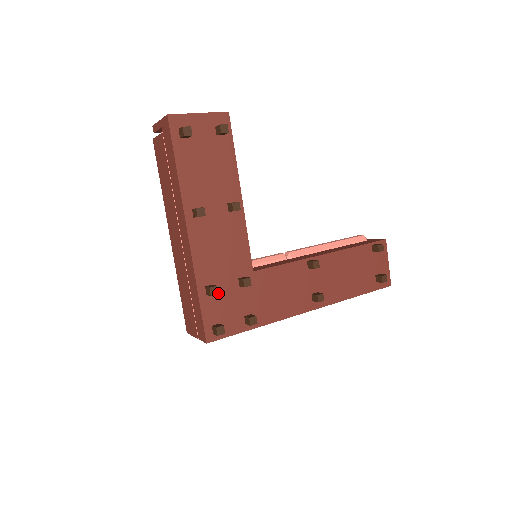
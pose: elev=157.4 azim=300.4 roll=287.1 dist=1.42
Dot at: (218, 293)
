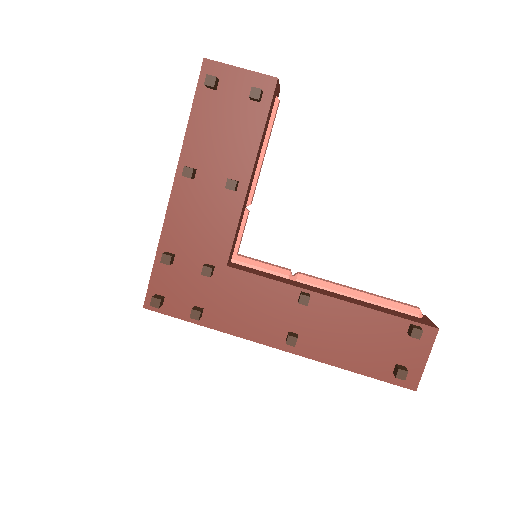
Dot at: (169, 264)
